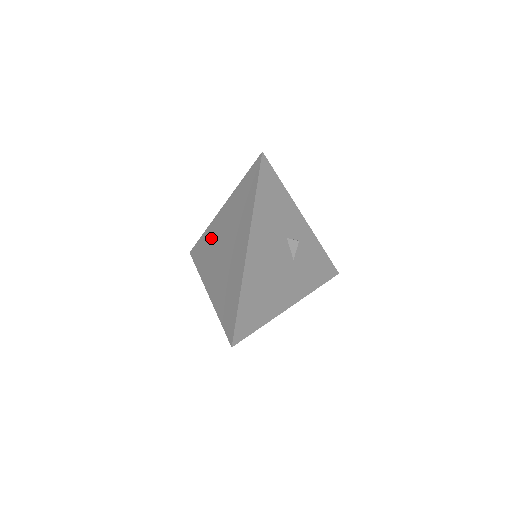
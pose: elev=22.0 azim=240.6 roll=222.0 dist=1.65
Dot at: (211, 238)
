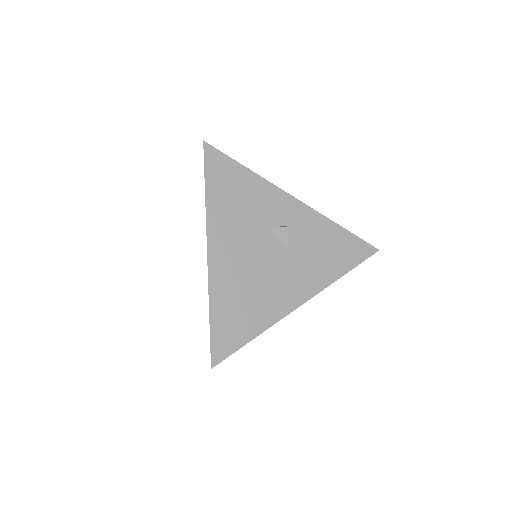
Dot at: occluded
